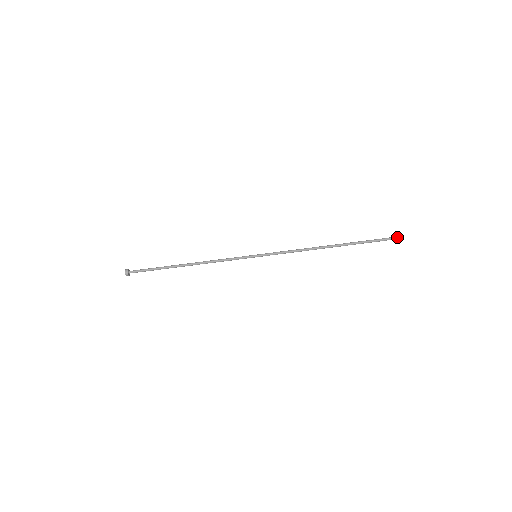
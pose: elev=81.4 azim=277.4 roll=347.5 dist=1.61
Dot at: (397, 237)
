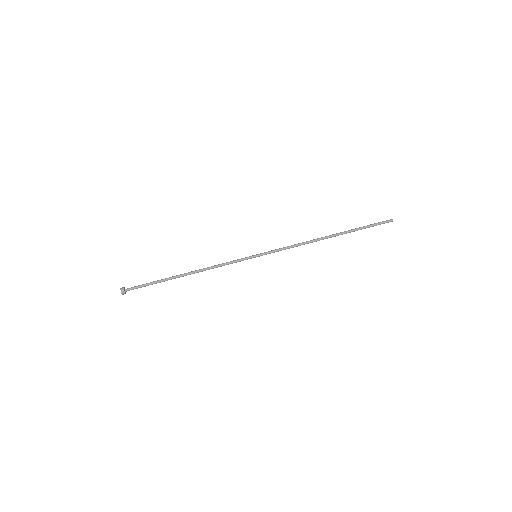
Dot at: (391, 219)
